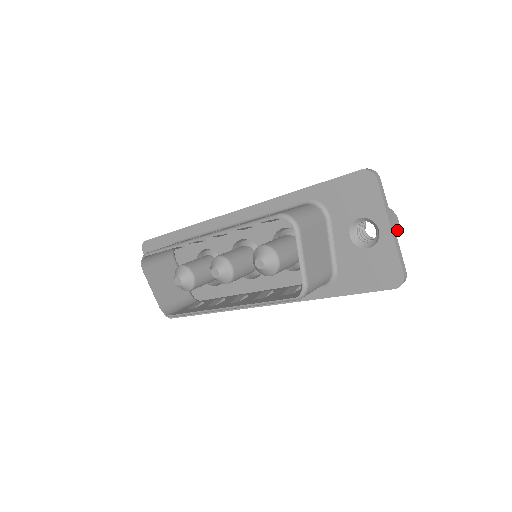
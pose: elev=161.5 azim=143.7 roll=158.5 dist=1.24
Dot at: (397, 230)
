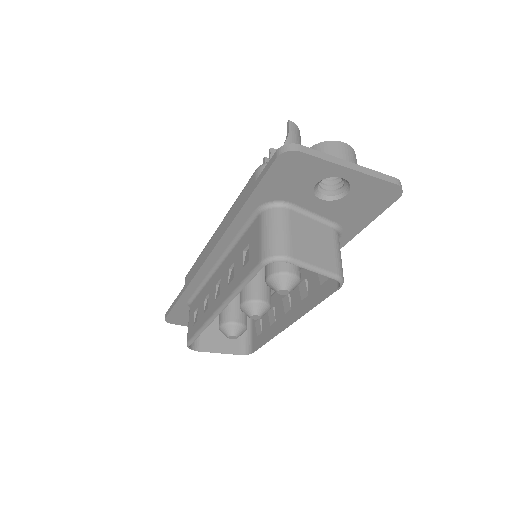
Dot at: (351, 152)
